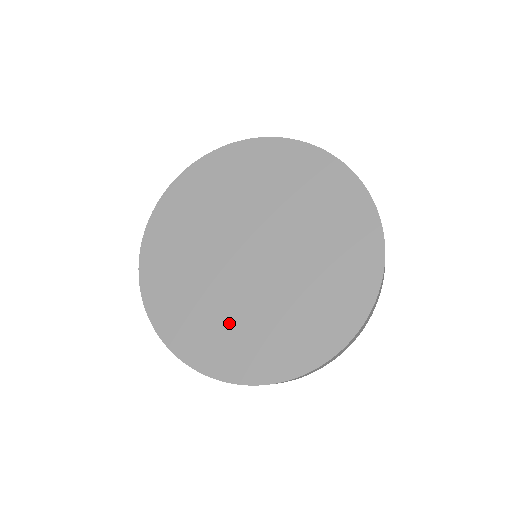
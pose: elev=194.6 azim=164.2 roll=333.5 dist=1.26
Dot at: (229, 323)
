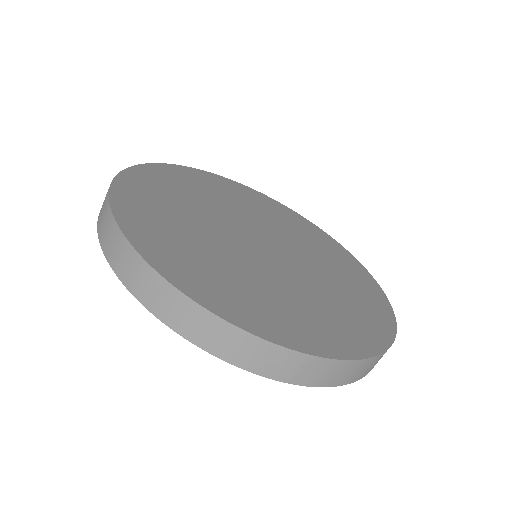
Dot at: (189, 233)
